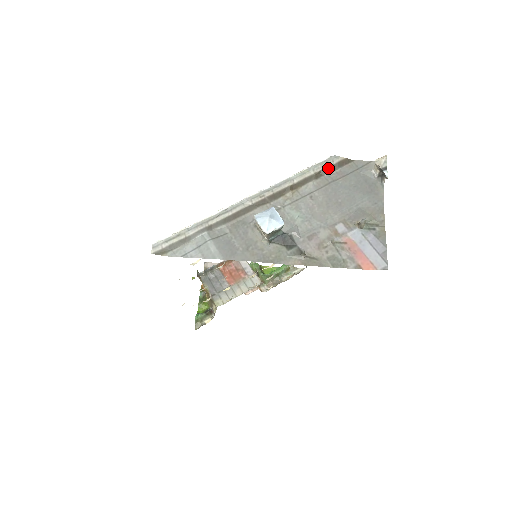
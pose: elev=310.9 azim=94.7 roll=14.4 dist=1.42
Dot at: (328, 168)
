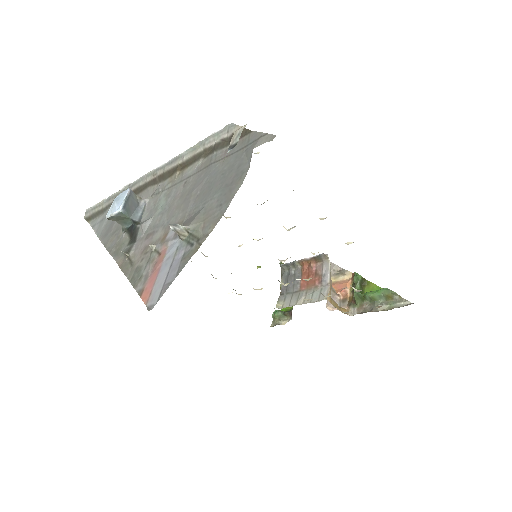
Dot at: (220, 142)
